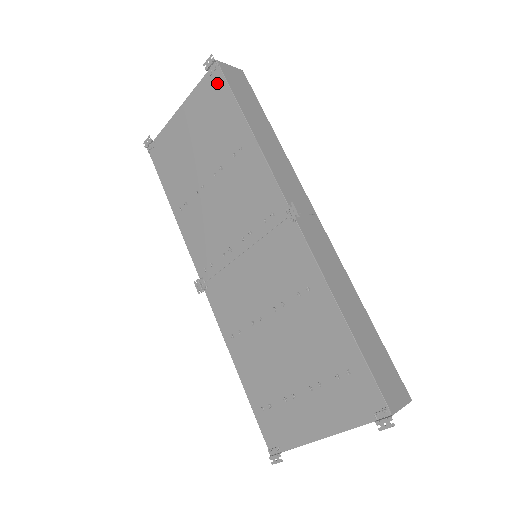
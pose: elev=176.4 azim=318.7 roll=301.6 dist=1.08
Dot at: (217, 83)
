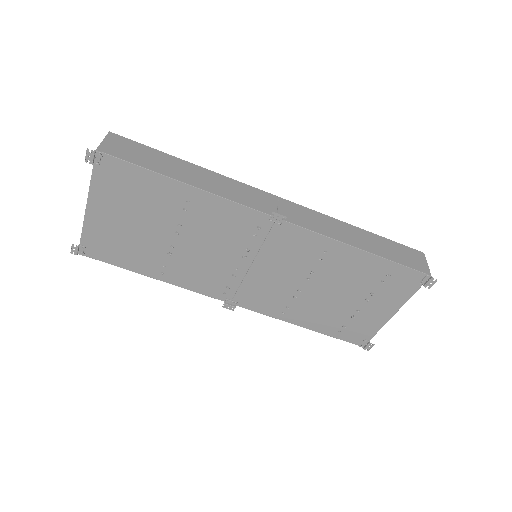
Dot at: (115, 168)
